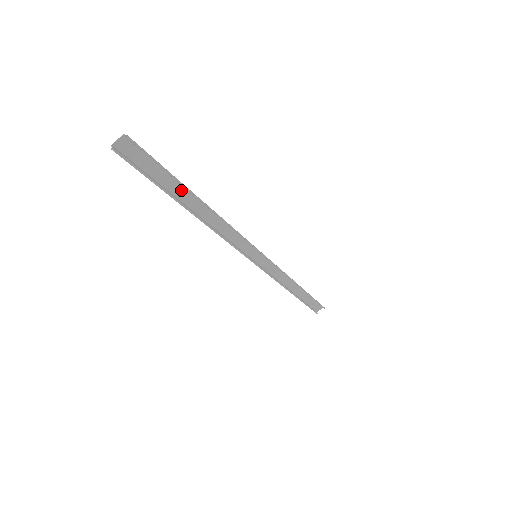
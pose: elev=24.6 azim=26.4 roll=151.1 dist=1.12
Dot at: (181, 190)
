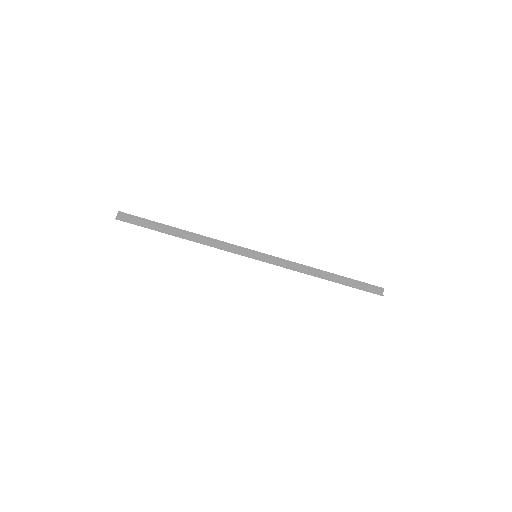
Dot at: (166, 229)
